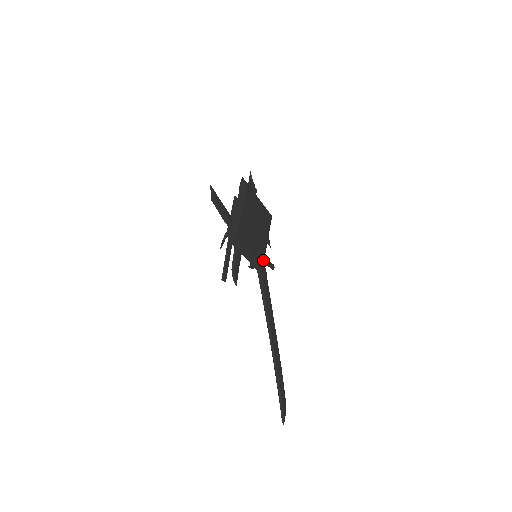
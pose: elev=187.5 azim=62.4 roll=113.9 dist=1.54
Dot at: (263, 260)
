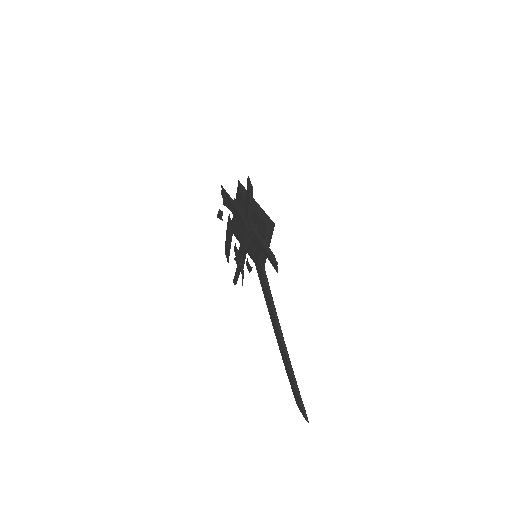
Dot at: occluded
